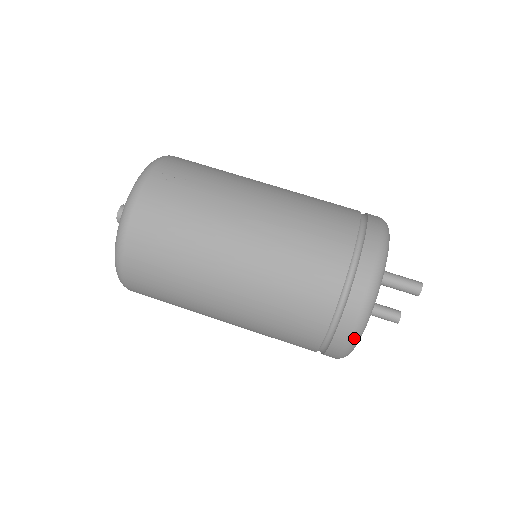
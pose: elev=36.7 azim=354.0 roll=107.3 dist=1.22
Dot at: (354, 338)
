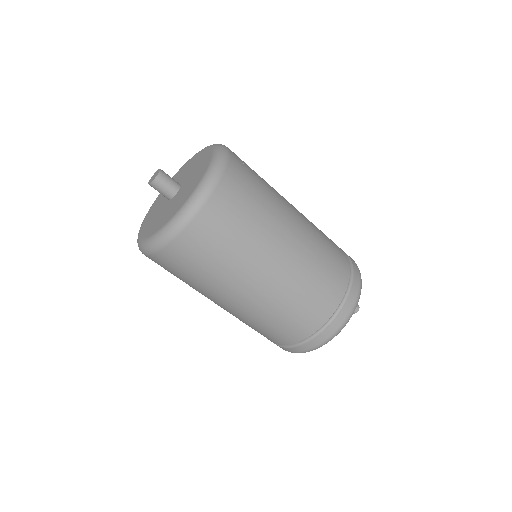
Dot at: (343, 327)
